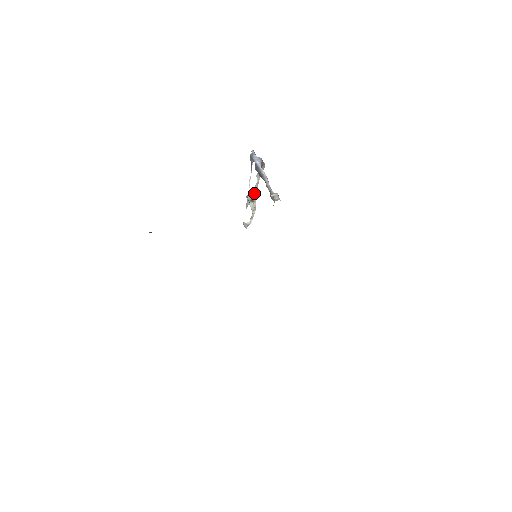
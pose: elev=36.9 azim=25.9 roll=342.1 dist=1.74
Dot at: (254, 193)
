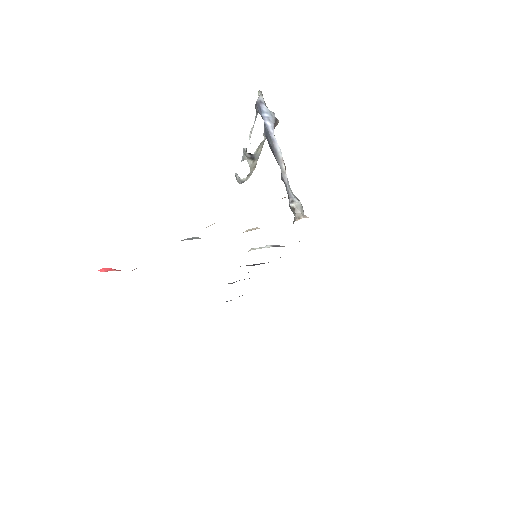
Dot at: (256, 151)
